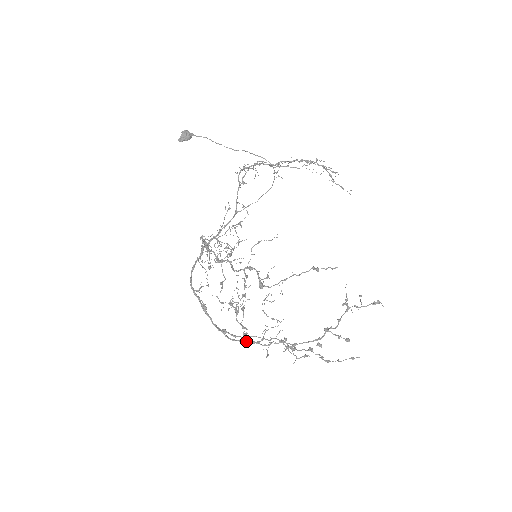
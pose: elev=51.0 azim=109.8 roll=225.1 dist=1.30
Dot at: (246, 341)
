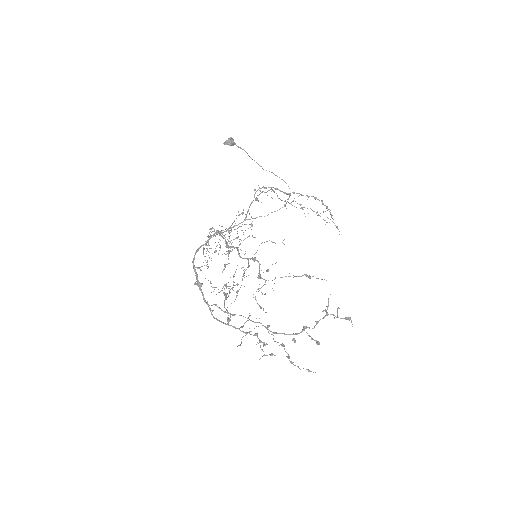
Dot at: (228, 324)
